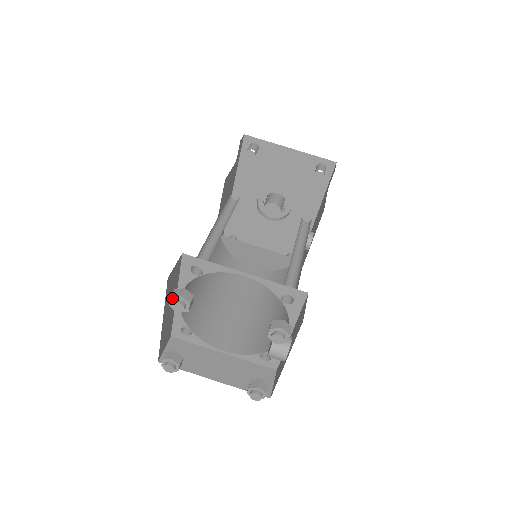
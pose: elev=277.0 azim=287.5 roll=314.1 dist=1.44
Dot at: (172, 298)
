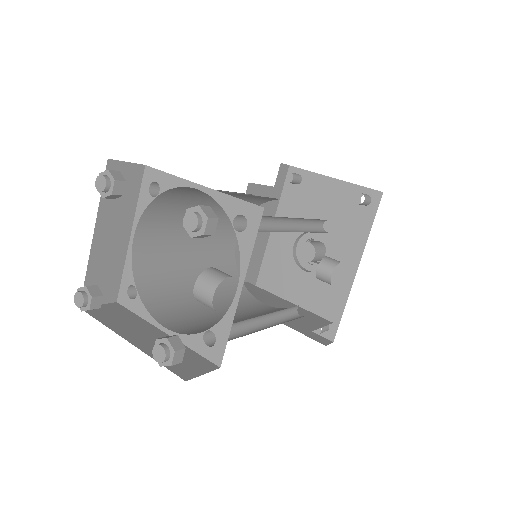
Dot at: (101, 175)
